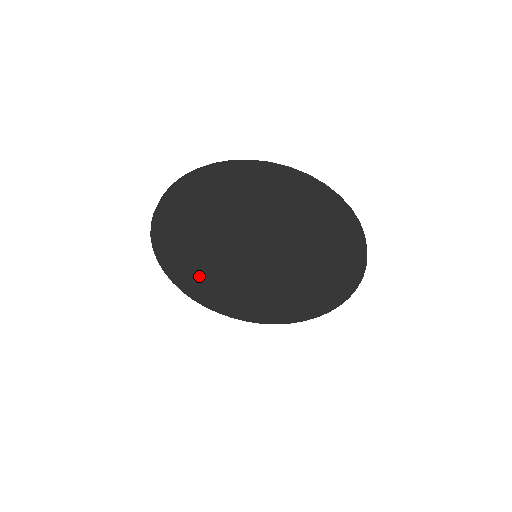
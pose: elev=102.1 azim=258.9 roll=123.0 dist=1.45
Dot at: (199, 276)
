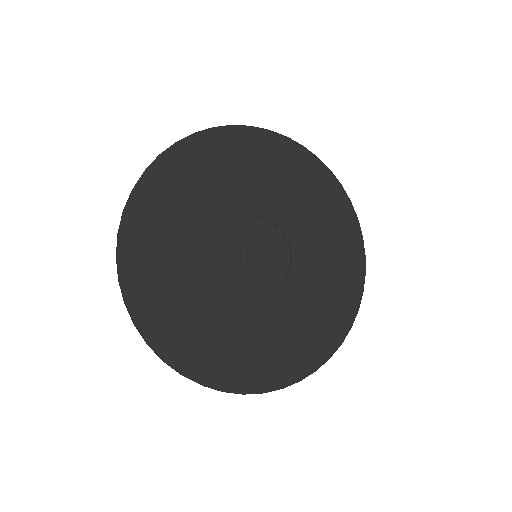
Dot at: (199, 327)
